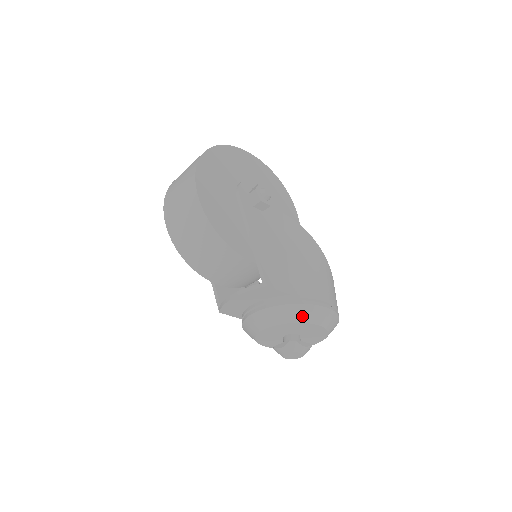
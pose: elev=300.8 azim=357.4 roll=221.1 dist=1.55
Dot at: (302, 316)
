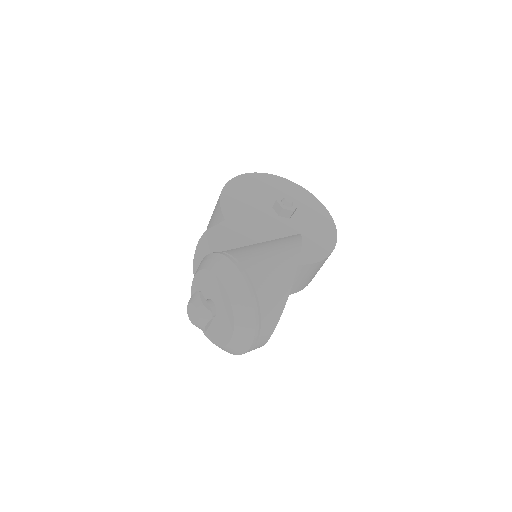
Dot at: (216, 266)
